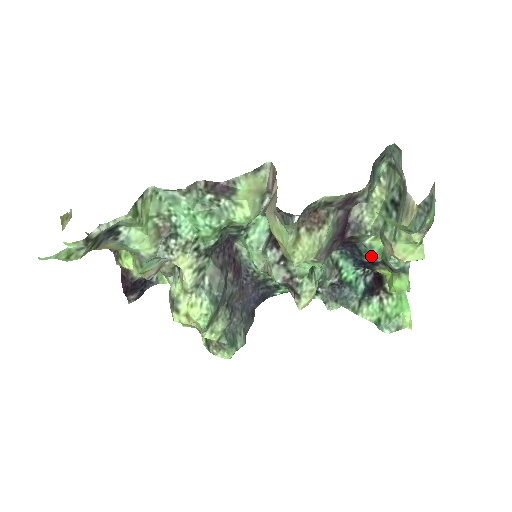
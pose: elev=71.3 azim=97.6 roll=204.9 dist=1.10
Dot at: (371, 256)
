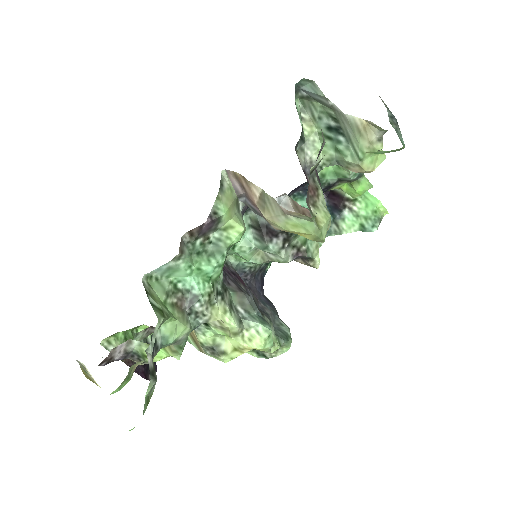
Dot at: (326, 182)
